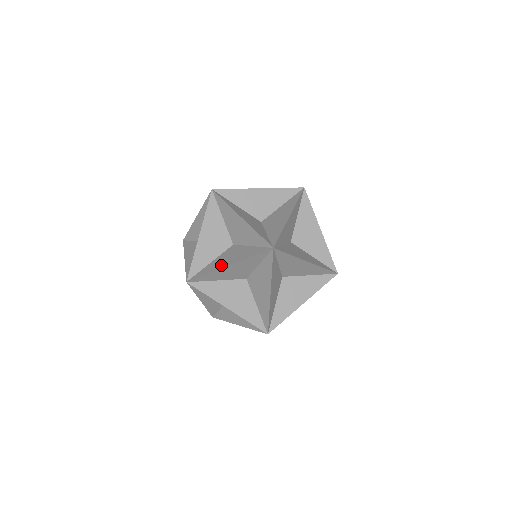
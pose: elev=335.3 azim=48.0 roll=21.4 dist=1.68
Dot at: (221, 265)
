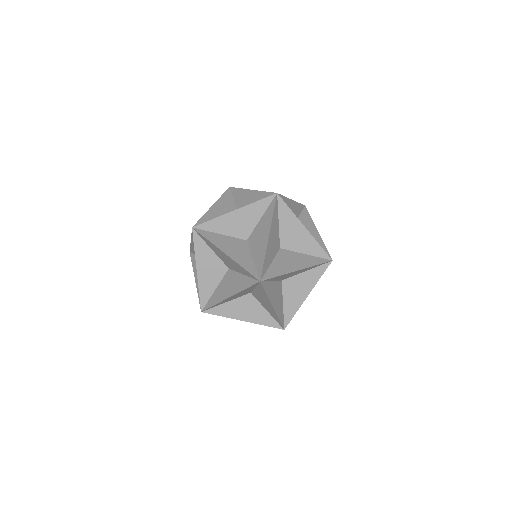
Dot at: (237, 315)
